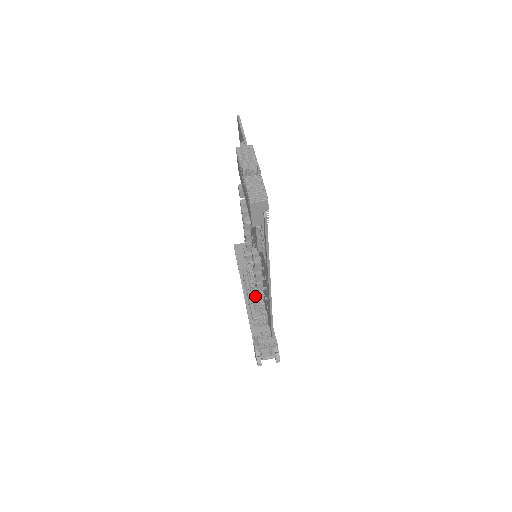
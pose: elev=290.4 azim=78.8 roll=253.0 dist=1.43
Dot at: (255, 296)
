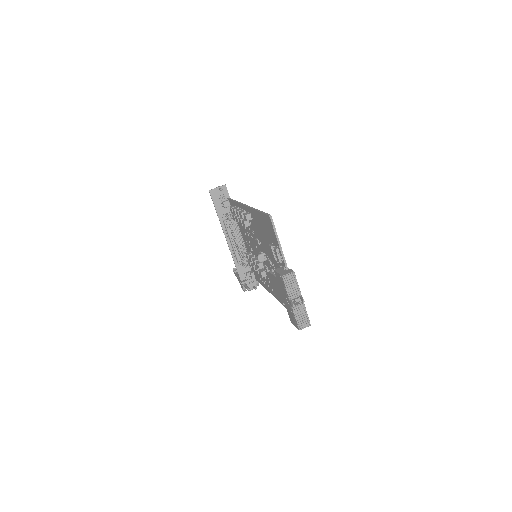
Dot at: occluded
